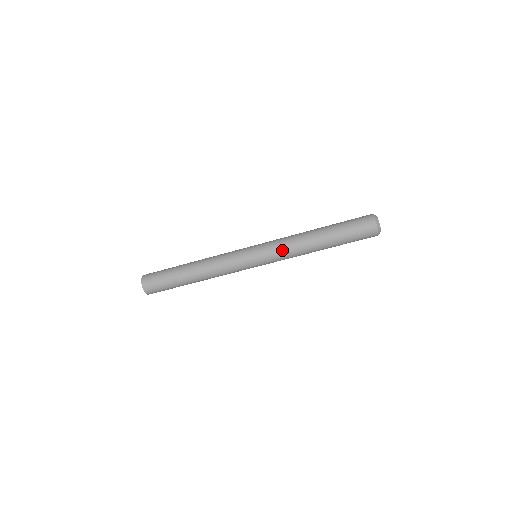
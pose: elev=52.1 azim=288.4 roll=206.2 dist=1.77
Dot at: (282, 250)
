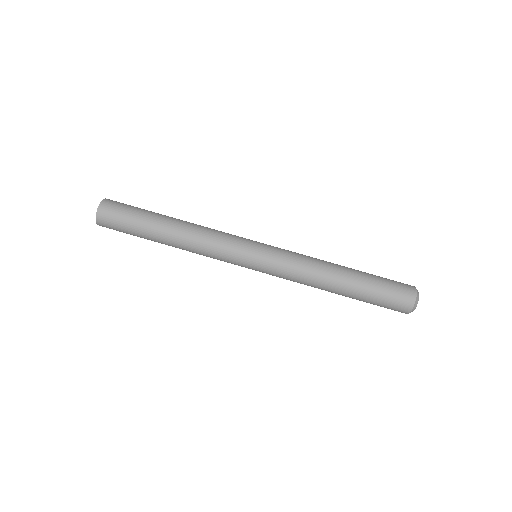
Dot at: (294, 262)
